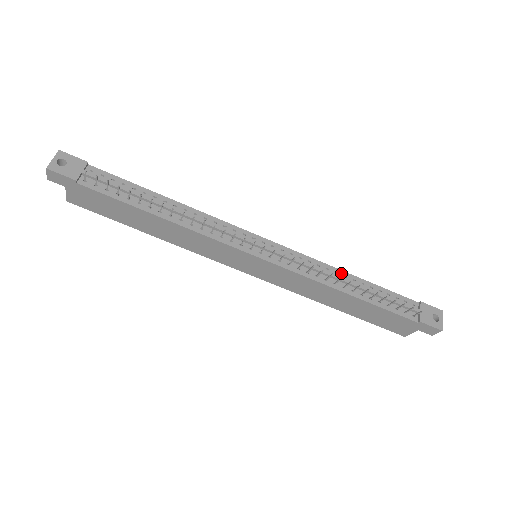
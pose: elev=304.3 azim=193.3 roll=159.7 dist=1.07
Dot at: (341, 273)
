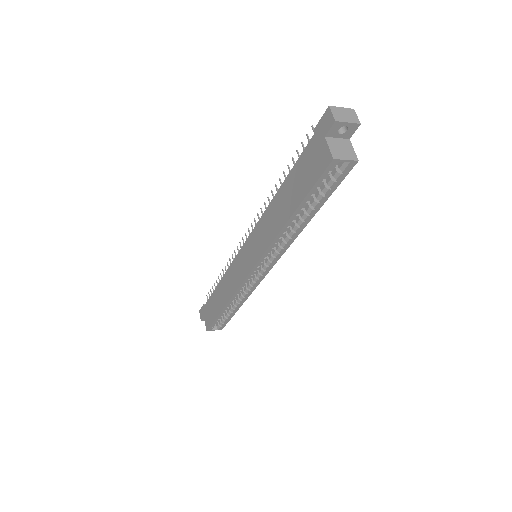
Dot at: occluded
